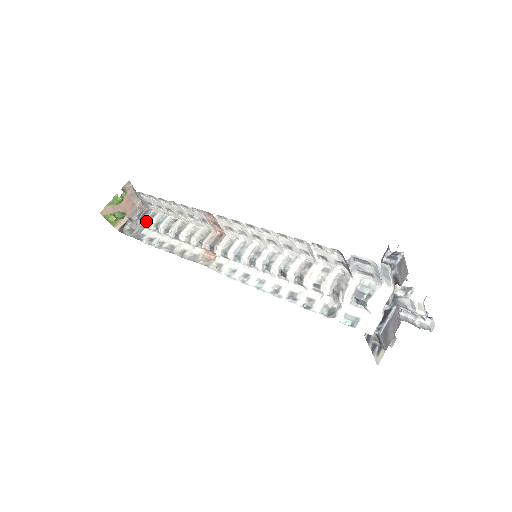
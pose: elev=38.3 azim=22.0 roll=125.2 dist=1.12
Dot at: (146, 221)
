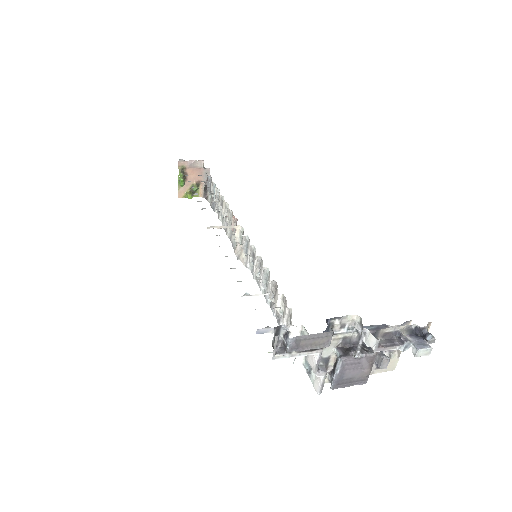
Dot at: (209, 190)
